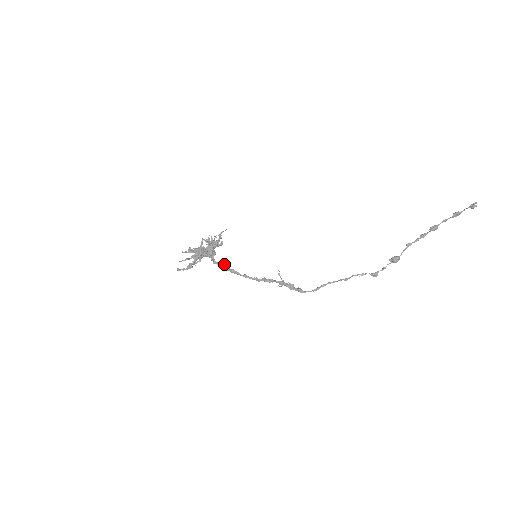
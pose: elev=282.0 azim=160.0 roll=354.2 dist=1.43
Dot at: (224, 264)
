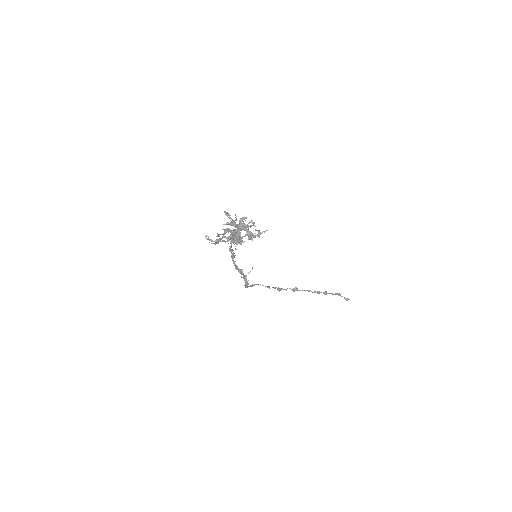
Dot at: occluded
